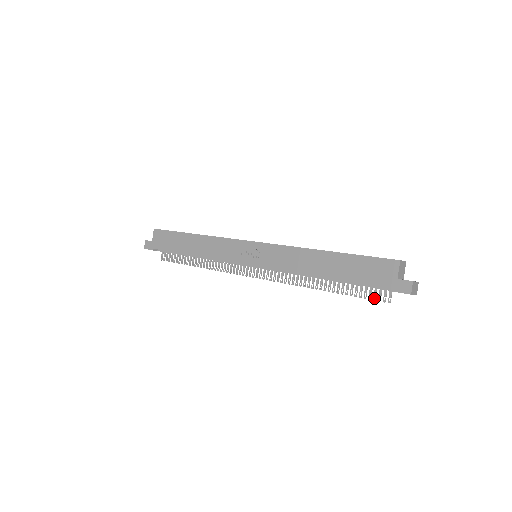
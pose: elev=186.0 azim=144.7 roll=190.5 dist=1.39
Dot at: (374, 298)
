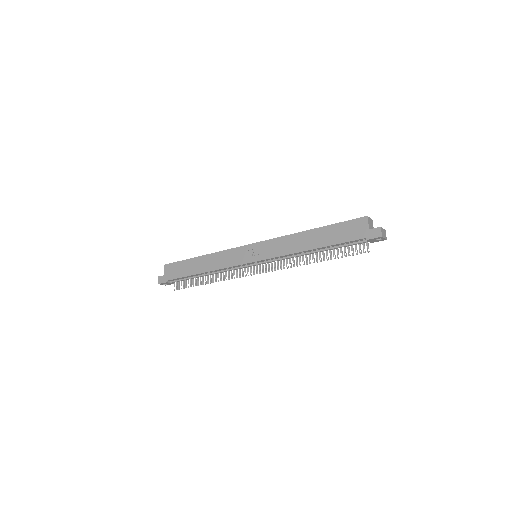
Dot at: (356, 253)
